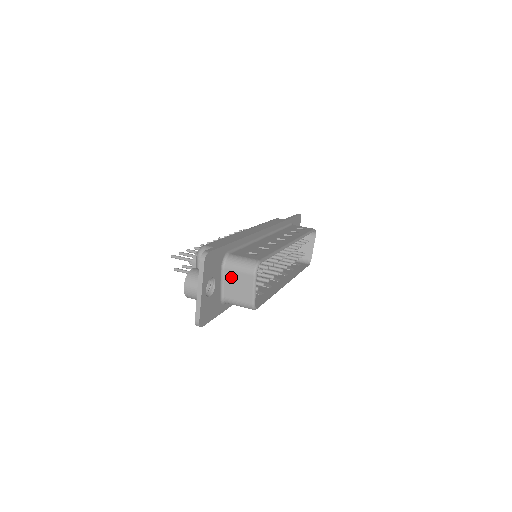
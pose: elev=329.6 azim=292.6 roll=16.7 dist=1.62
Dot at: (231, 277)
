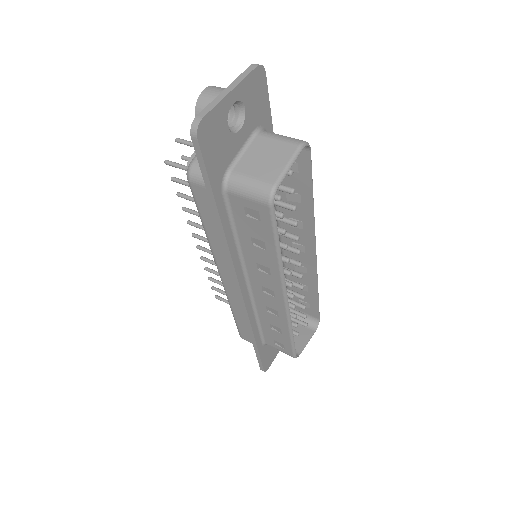
Dot at: (261, 145)
